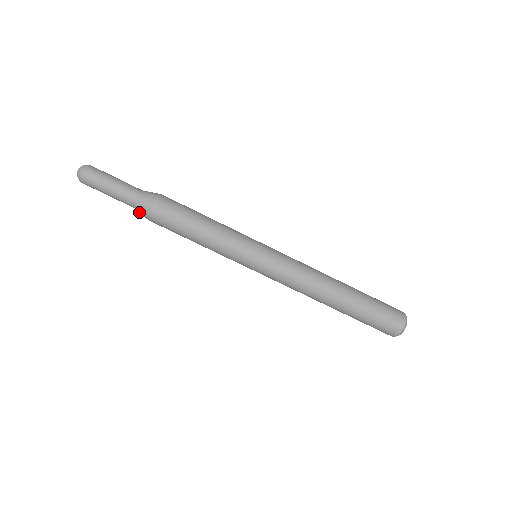
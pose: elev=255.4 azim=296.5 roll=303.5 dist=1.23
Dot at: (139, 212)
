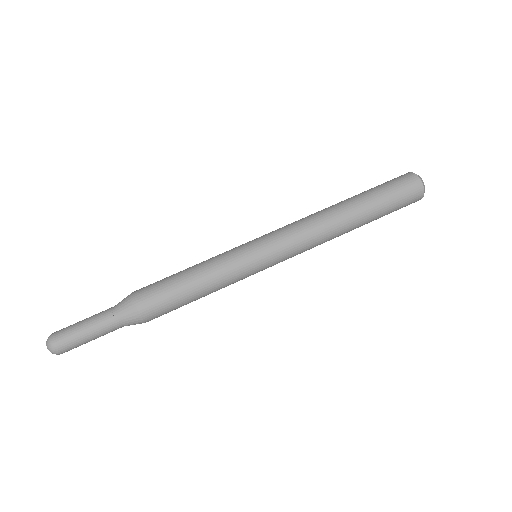
Dot at: (130, 324)
